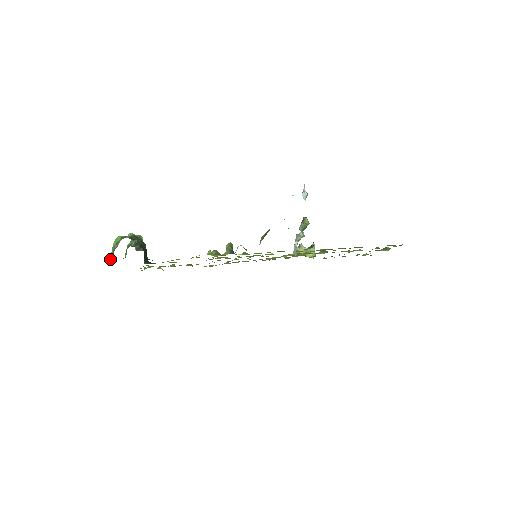
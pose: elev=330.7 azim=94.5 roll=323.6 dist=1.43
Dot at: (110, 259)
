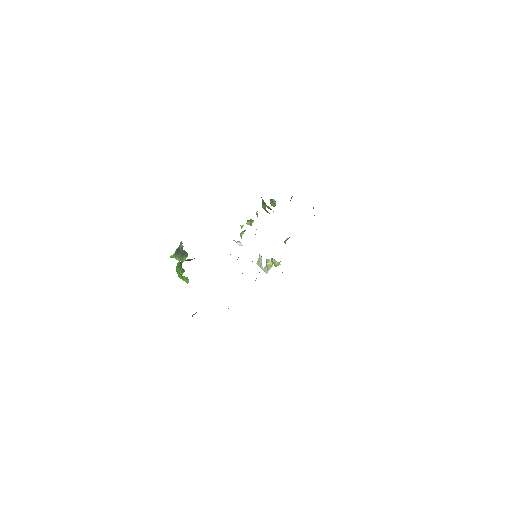
Dot at: (184, 257)
